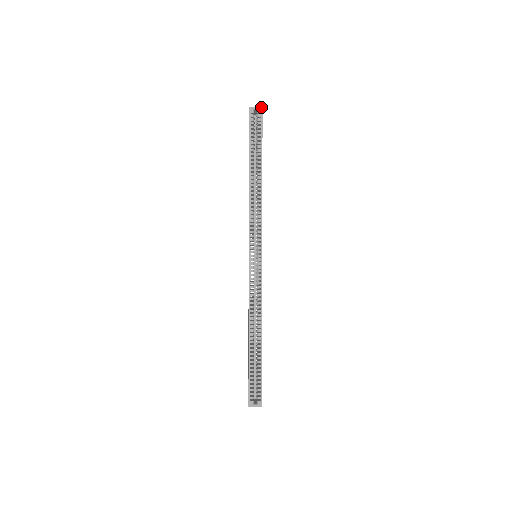
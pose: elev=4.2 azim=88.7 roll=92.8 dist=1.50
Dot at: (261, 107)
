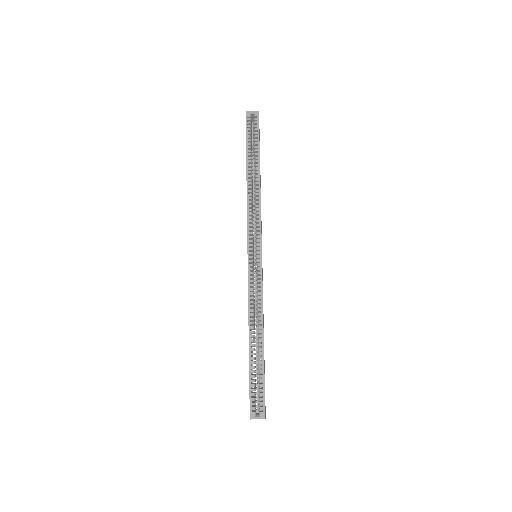
Dot at: (257, 111)
